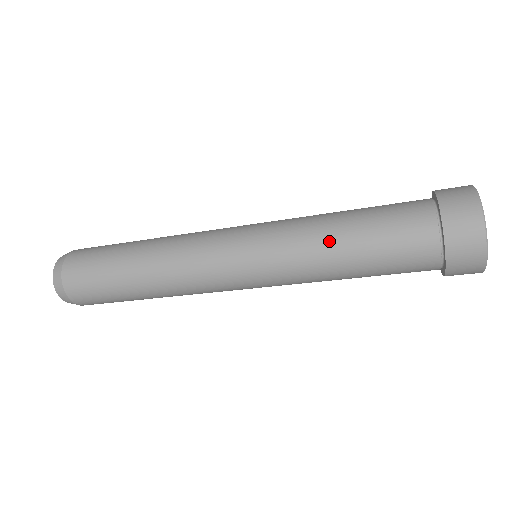
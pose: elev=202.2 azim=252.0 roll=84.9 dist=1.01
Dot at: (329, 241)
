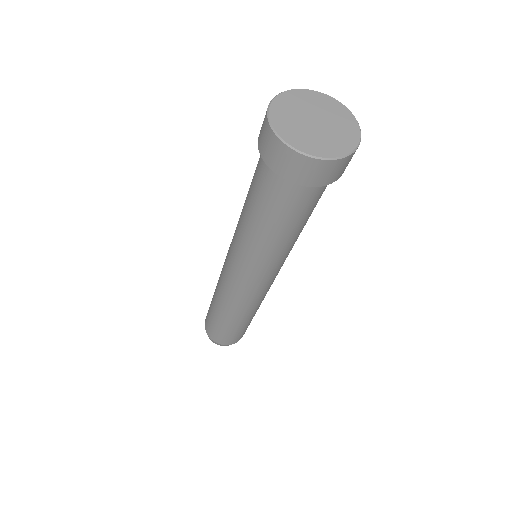
Dot at: (242, 209)
